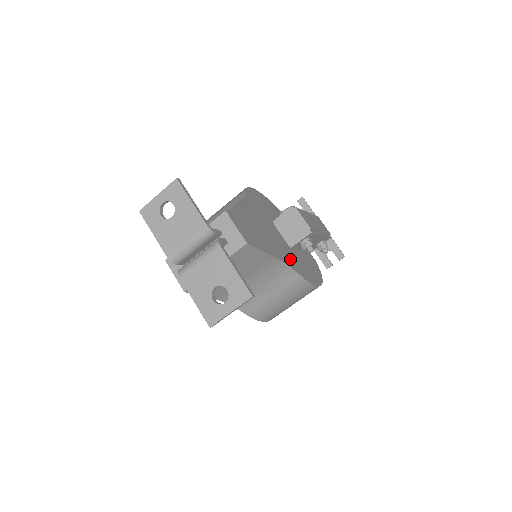
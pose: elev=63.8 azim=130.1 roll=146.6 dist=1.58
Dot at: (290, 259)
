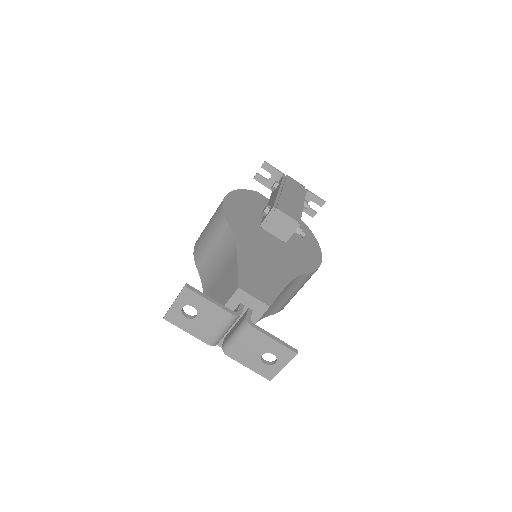
Dot at: (294, 263)
